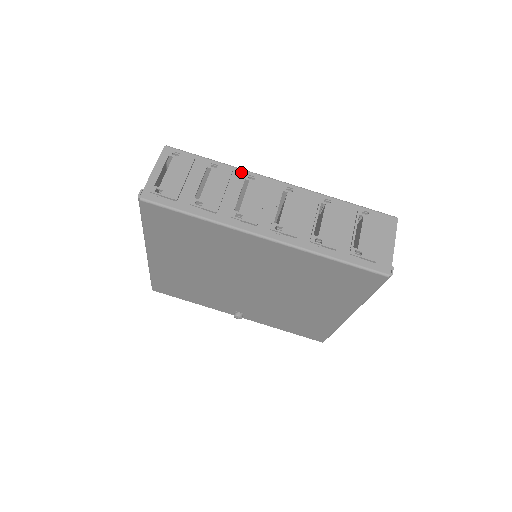
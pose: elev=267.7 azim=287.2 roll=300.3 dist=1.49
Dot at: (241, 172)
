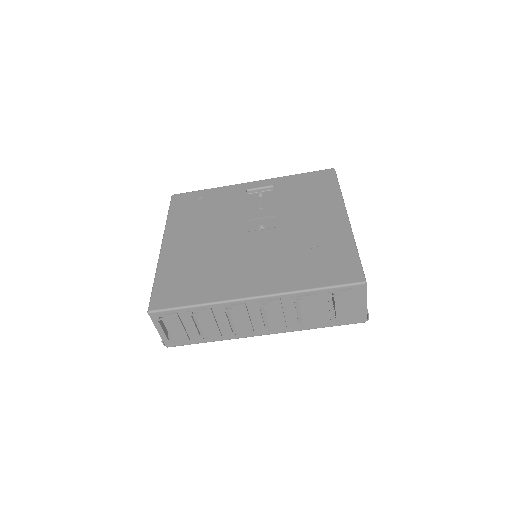
Dot at: (218, 306)
